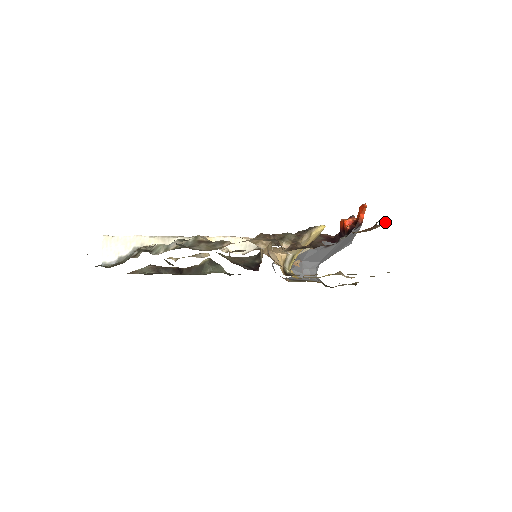
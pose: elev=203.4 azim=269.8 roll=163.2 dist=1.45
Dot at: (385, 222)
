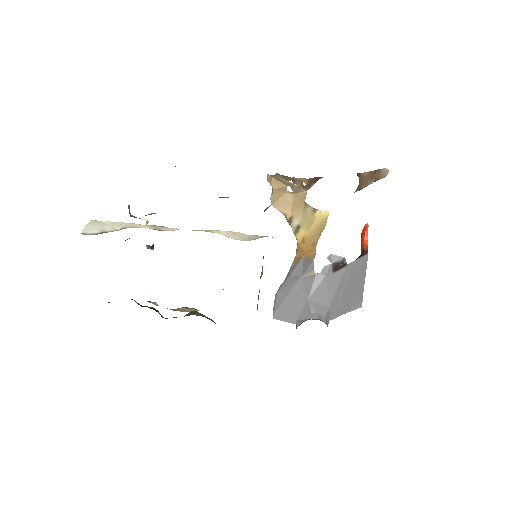
Dot at: (387, 173)
